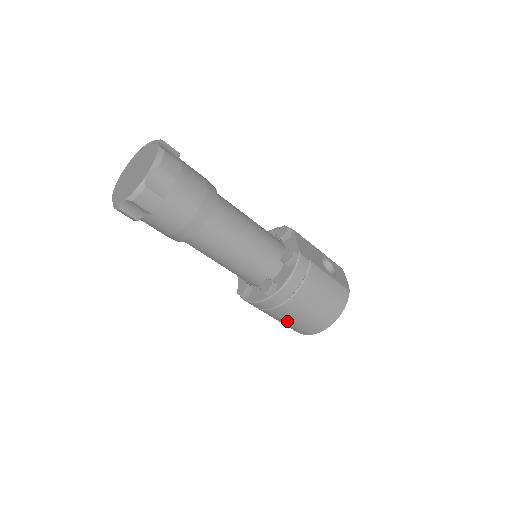
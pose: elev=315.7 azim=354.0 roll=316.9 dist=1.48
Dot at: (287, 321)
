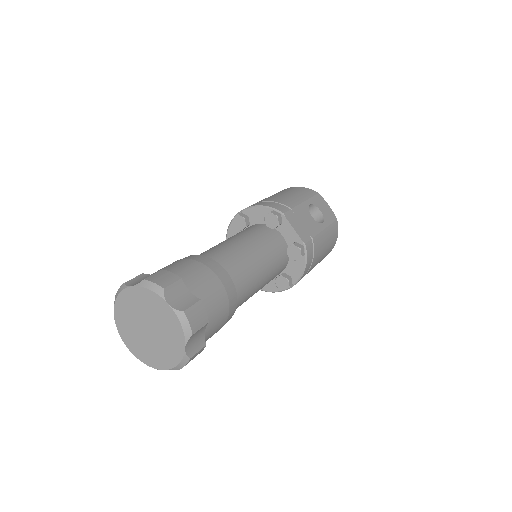
Dot at: occluded
